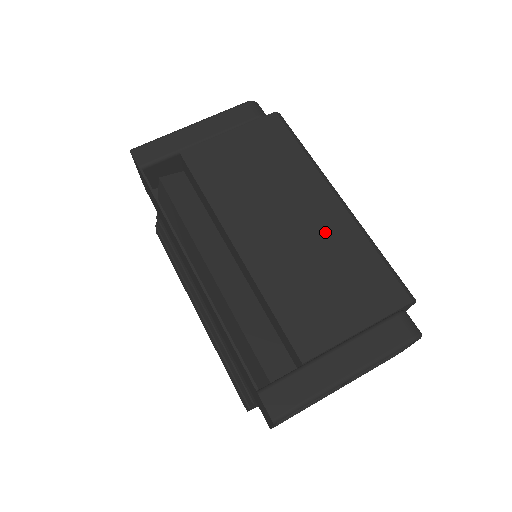
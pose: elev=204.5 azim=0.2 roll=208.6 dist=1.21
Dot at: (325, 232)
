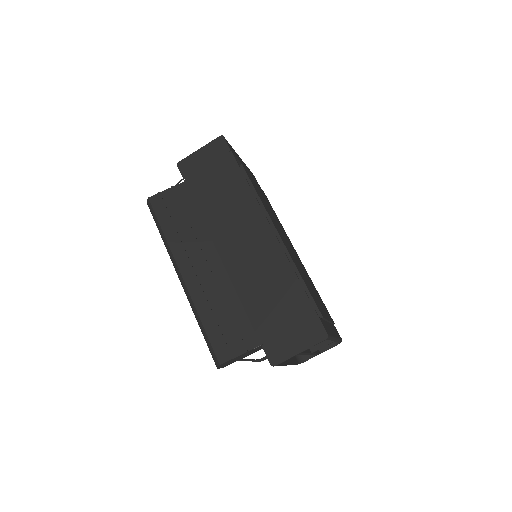
Dot at: occluded
